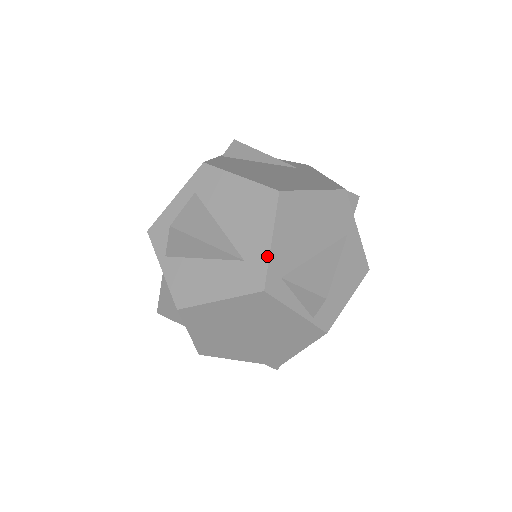
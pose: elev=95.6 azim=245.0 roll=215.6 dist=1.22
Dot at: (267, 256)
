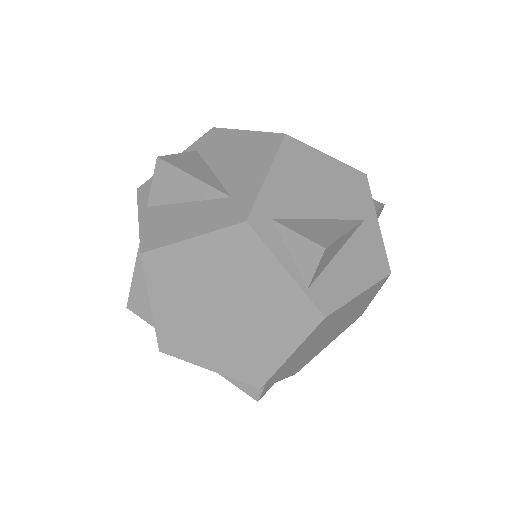
Dot at: (258, 189)
